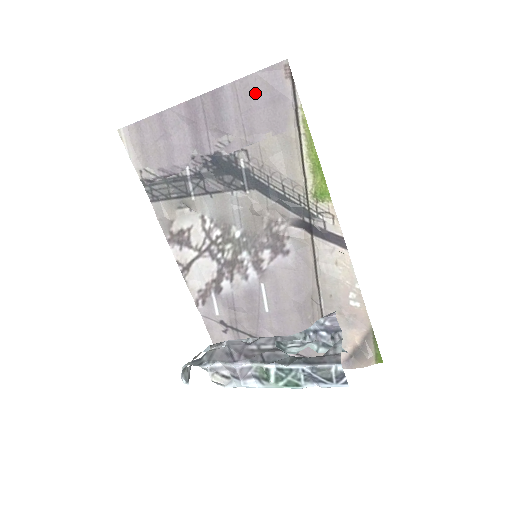
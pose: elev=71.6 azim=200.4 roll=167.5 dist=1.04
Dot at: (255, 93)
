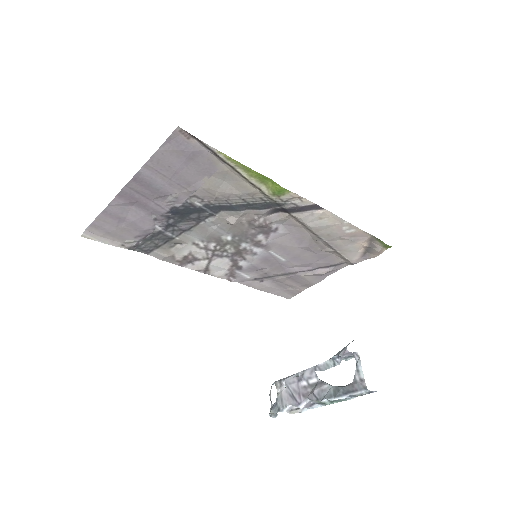
Dot at: (170, 162)
